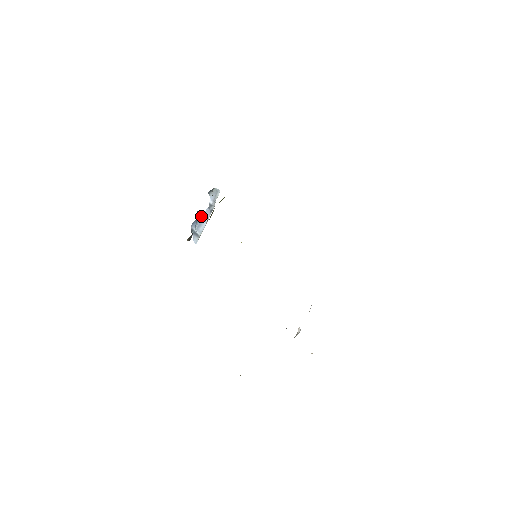
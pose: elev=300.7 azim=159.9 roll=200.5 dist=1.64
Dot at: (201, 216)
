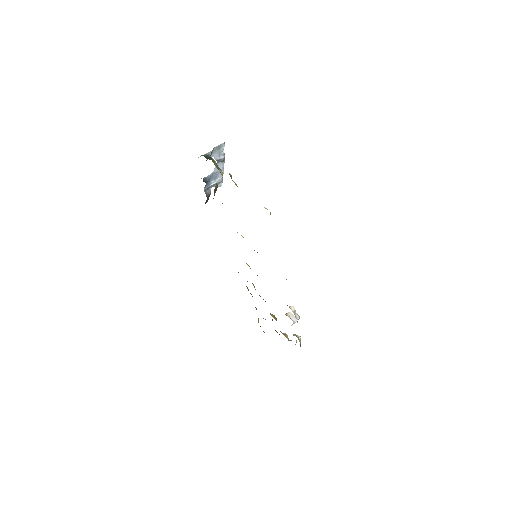
Dot at: (212, 173)
